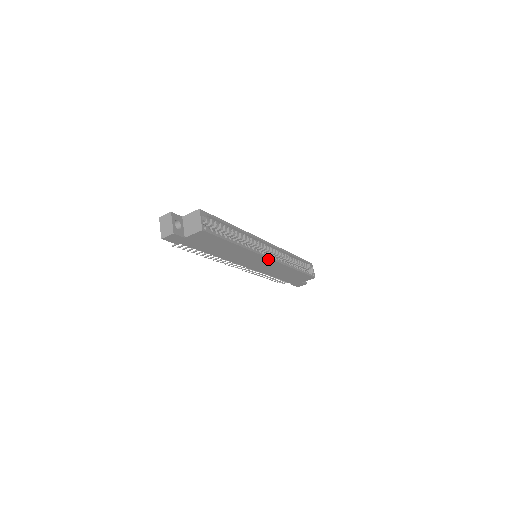
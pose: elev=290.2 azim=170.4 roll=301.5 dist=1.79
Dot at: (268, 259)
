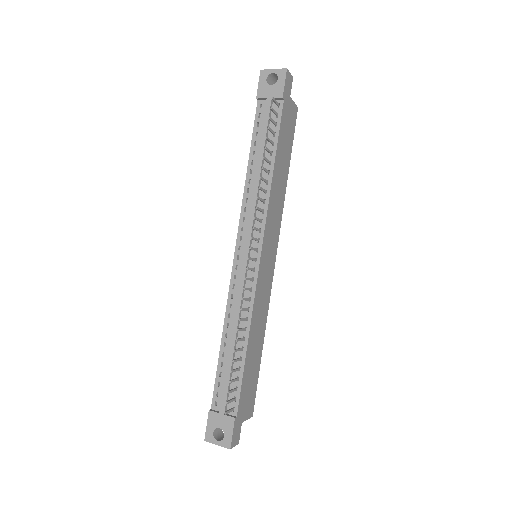
Dot at: (274, 257)
